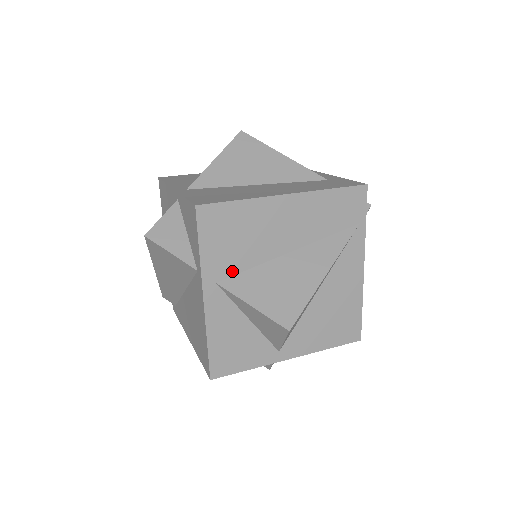
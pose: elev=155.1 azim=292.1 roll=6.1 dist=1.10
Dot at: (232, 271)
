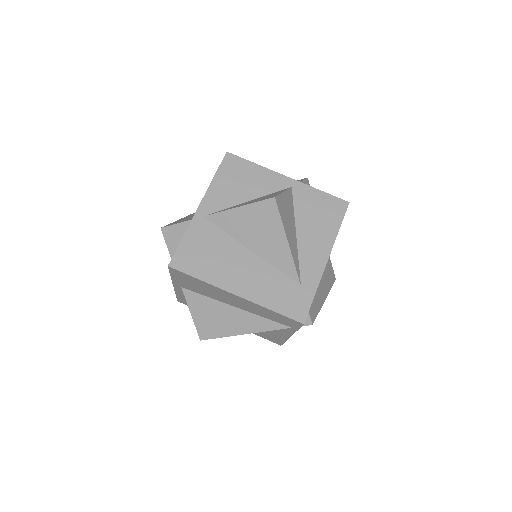
Dot at: (192, 290)
